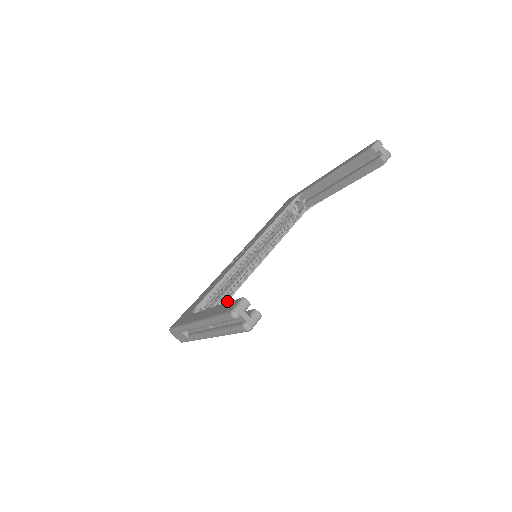
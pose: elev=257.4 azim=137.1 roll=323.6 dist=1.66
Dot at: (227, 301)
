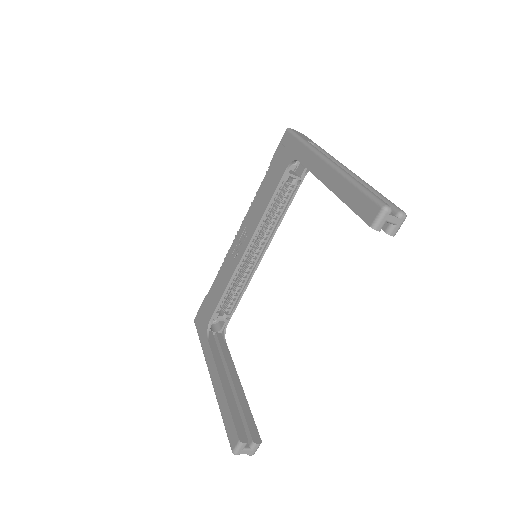
Dot at: (238, 303)
